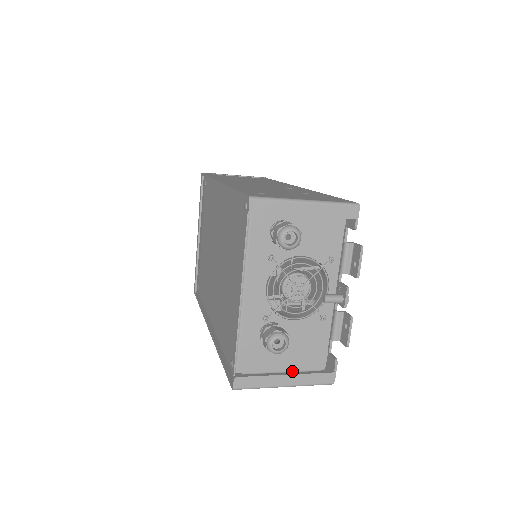
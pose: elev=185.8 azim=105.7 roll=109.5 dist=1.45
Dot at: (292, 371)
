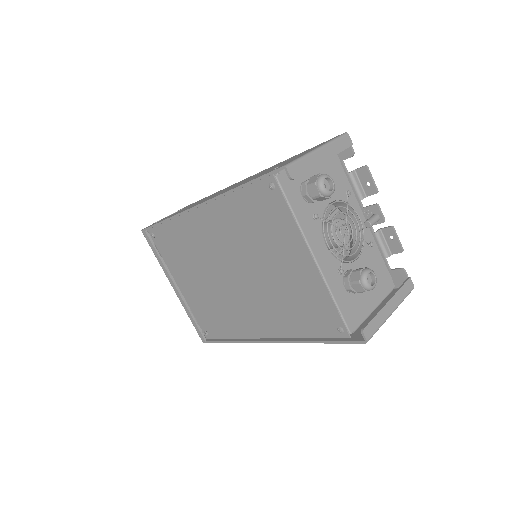
Dot at: (379, 304)
